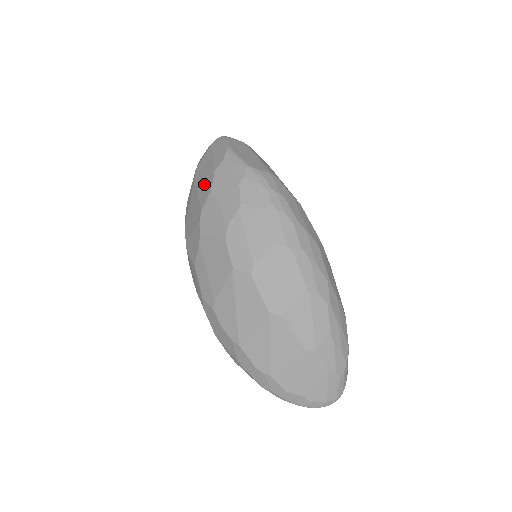
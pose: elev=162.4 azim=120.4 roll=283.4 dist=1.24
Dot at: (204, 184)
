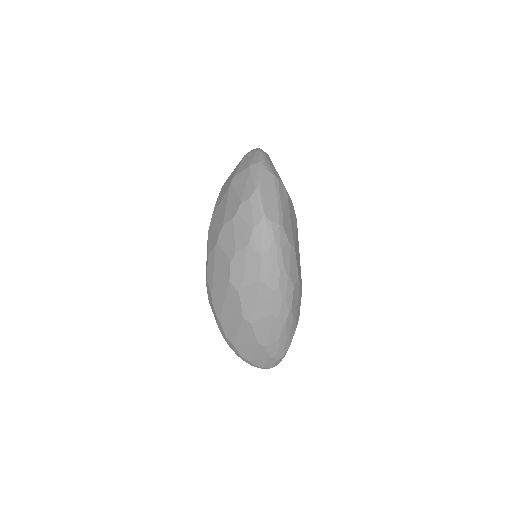
Dot at: (232, 204)
